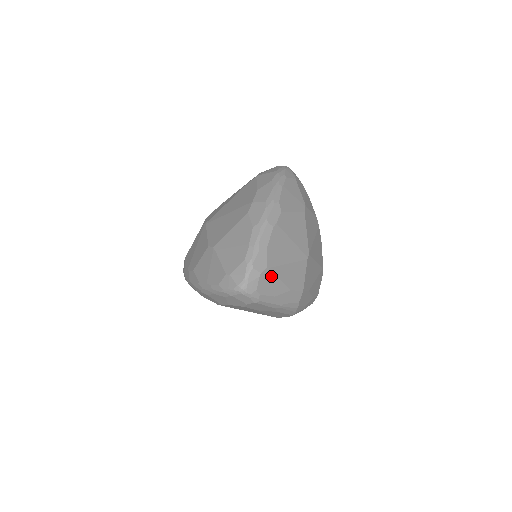
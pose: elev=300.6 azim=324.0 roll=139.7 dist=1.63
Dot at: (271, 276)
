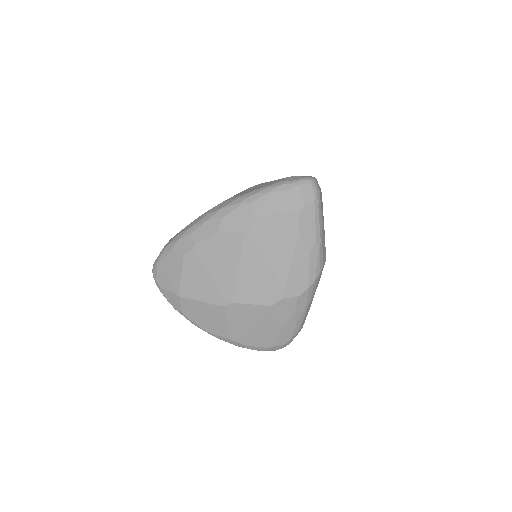
Dot at: (322, 204)
